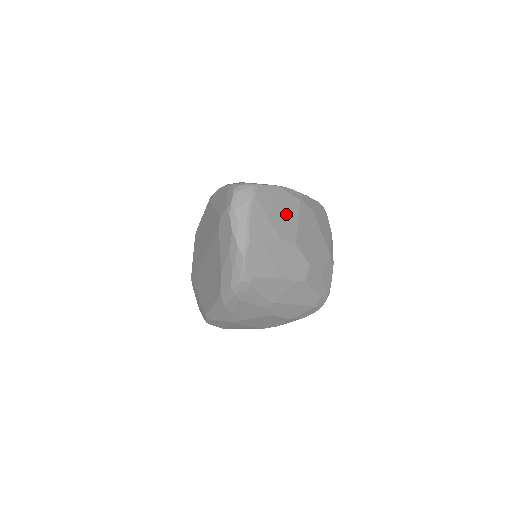
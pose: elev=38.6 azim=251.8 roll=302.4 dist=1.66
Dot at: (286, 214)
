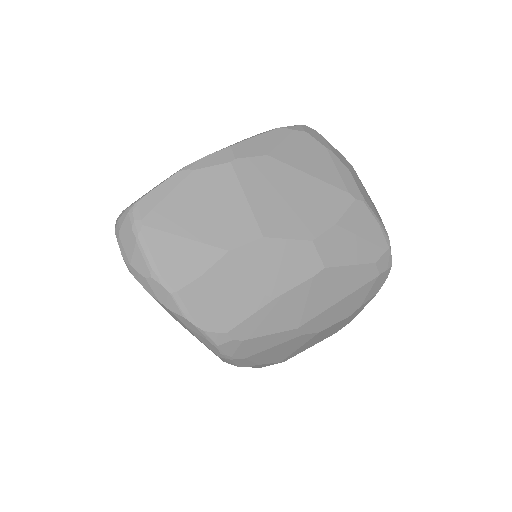
Dot at: (216, 204)
